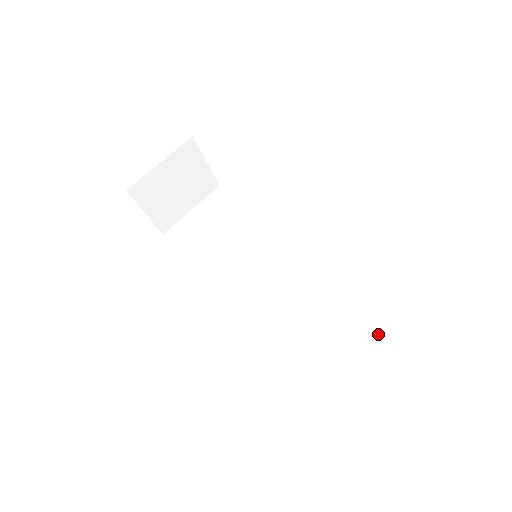
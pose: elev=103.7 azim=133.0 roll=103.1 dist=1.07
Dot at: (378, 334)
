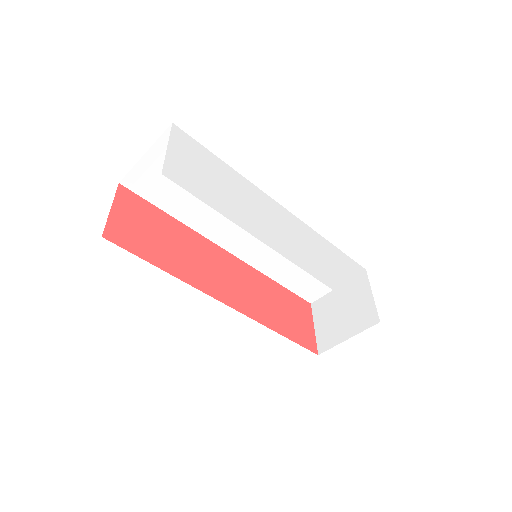
Dot at: occluded
